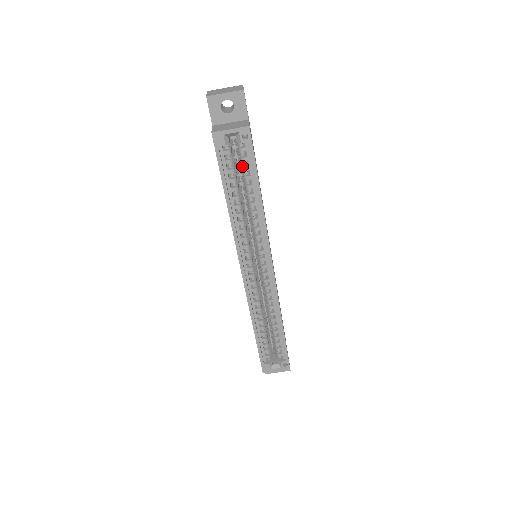
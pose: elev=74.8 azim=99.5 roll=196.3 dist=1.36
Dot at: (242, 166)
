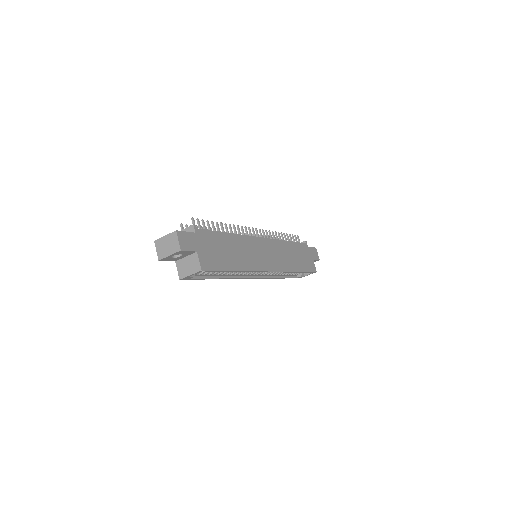
Dot at: occluded
